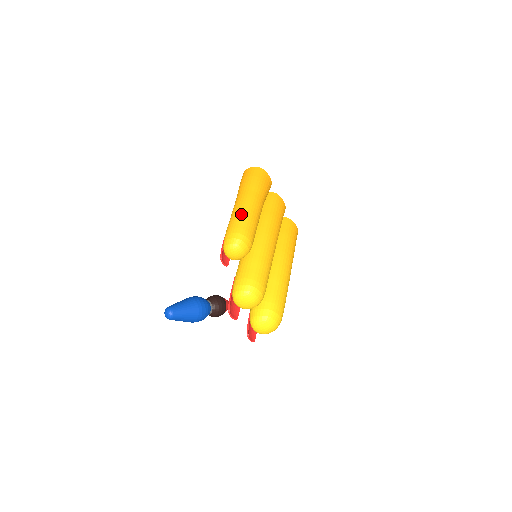
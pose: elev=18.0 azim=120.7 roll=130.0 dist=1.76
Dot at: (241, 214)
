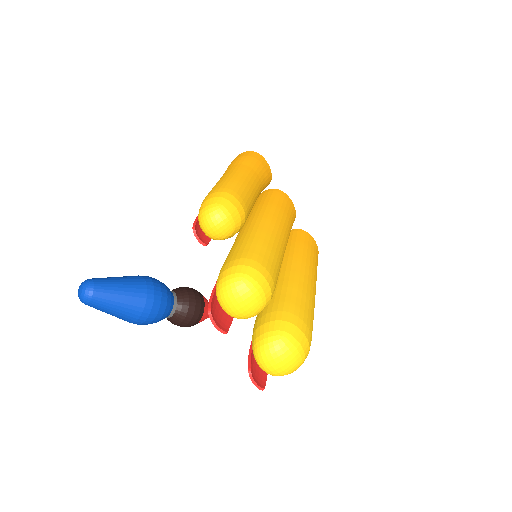
Dot at: (226, 179)
